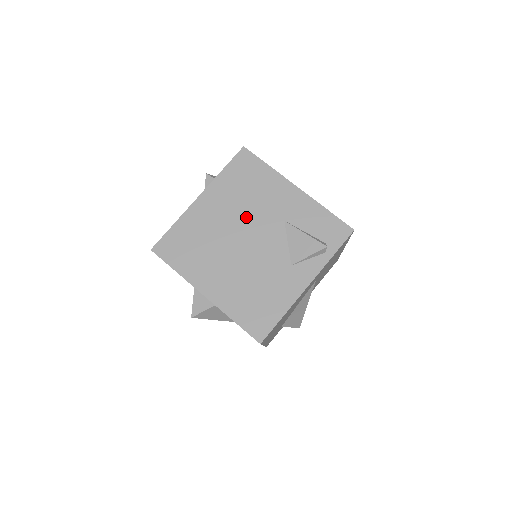
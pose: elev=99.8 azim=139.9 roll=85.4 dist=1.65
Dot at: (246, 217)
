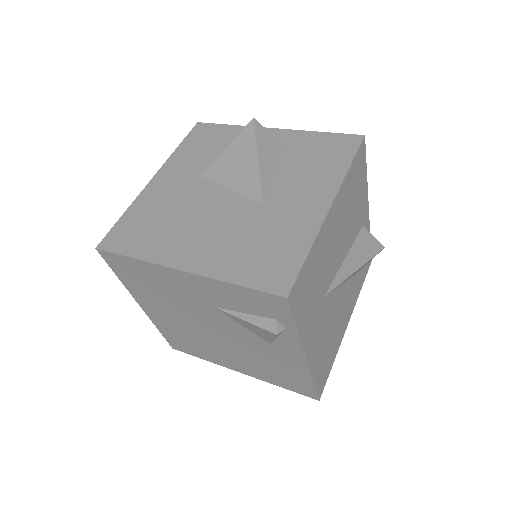
Dot at: (186, 313)
